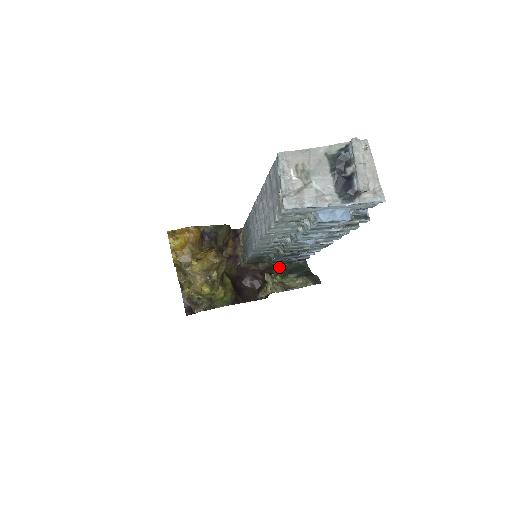
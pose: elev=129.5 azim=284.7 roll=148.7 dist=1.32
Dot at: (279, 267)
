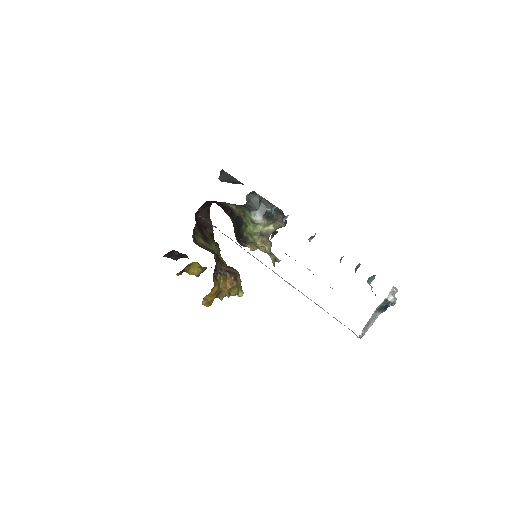
Dot at: occluded
